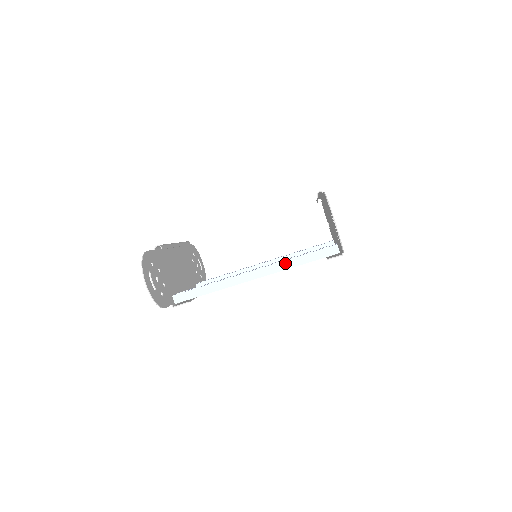
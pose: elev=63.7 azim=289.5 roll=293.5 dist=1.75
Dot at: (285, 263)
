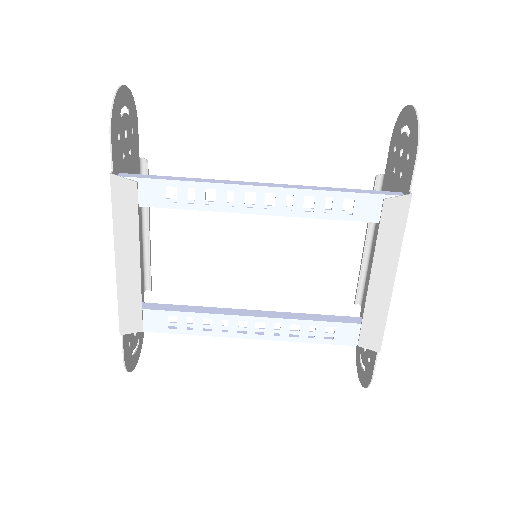
Dot at: (315, 187)
